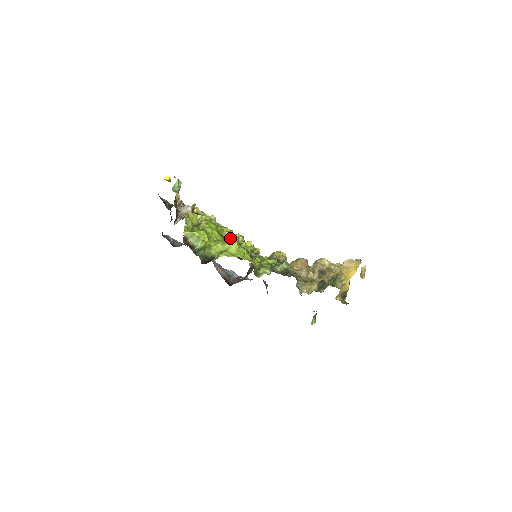
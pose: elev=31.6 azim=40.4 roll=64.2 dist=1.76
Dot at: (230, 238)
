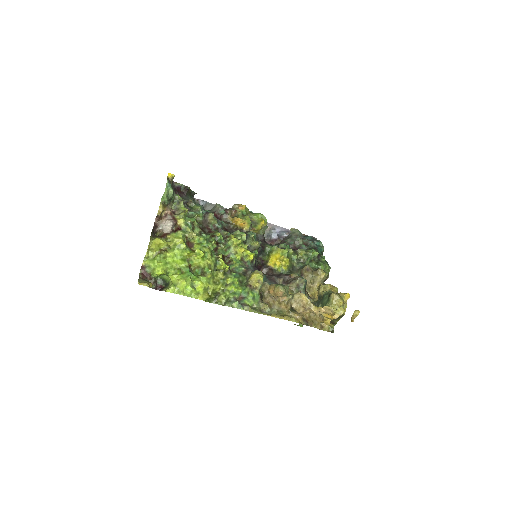
Dot at: (197, 263)
